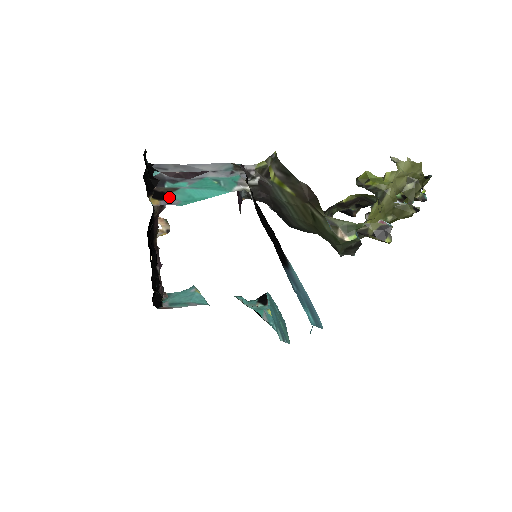
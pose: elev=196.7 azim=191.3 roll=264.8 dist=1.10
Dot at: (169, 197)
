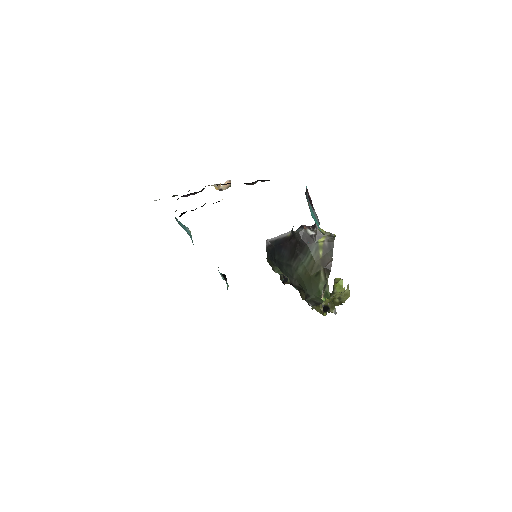
Dot at: occluded
